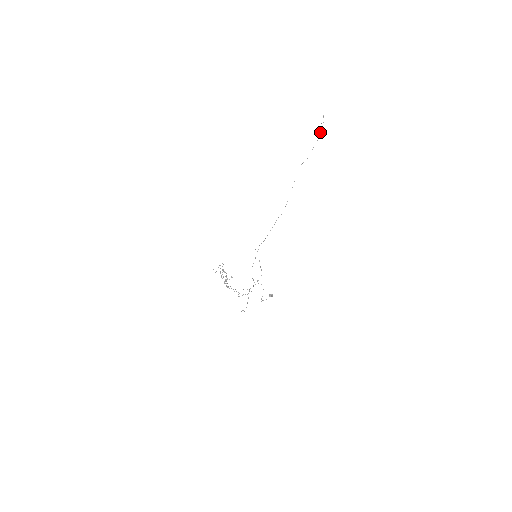
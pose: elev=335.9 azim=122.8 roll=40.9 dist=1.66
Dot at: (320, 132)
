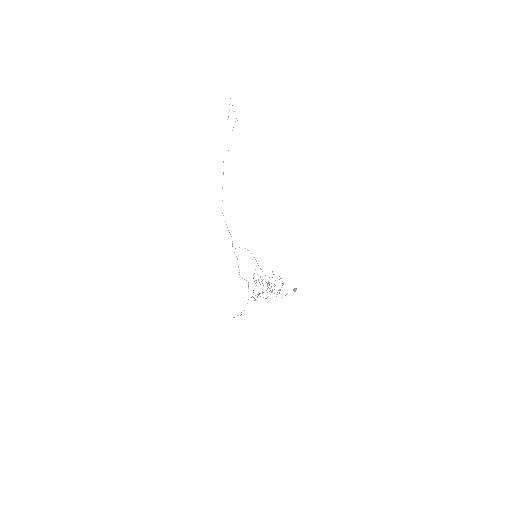
Dot at: (237, 120)
